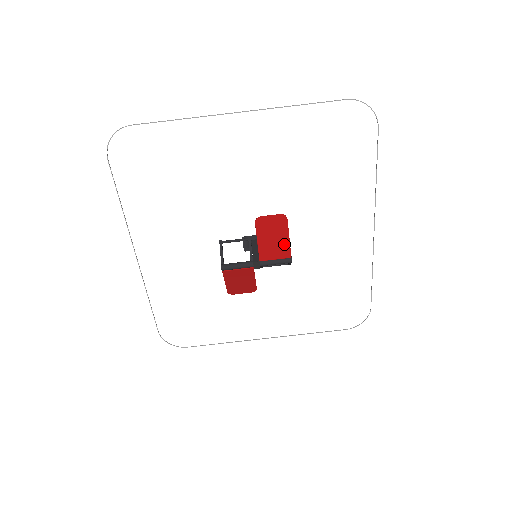
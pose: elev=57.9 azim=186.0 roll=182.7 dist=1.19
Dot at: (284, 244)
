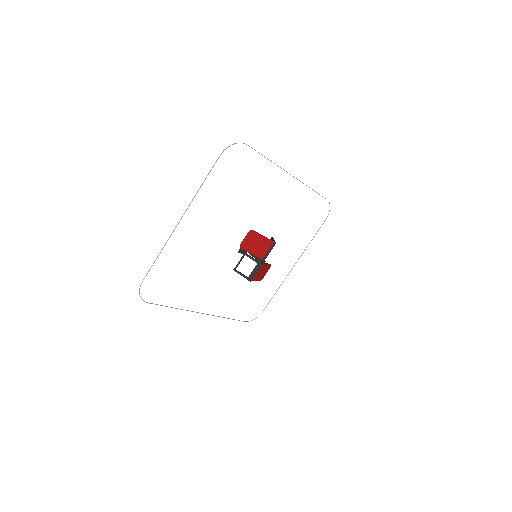
Dot at: (264, 241)
